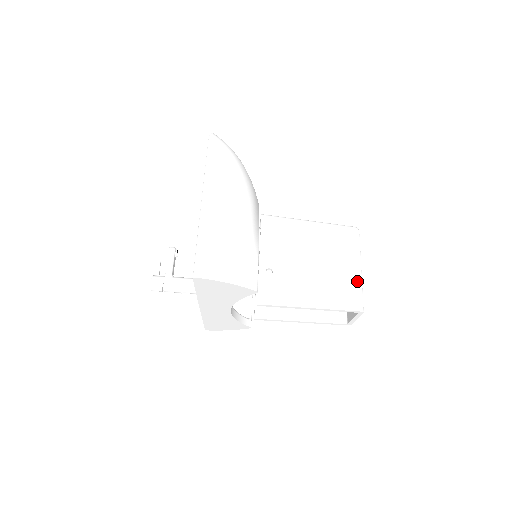
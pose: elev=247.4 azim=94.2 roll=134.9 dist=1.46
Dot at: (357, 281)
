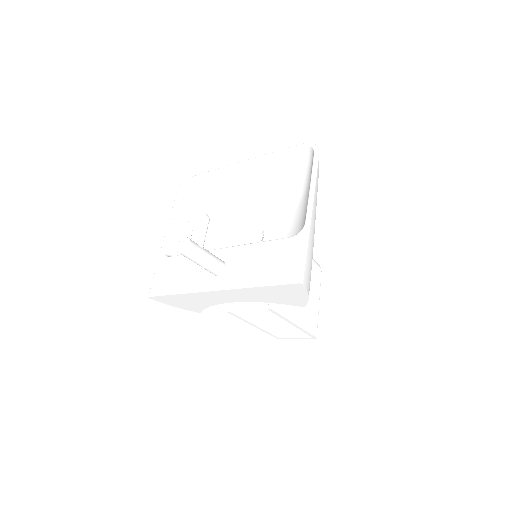
Dot at: (318, 312)
